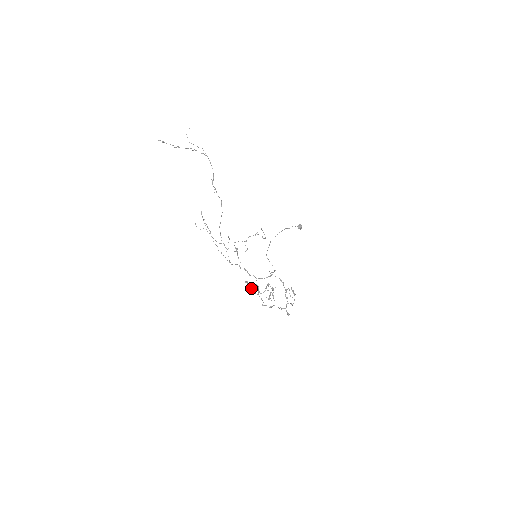
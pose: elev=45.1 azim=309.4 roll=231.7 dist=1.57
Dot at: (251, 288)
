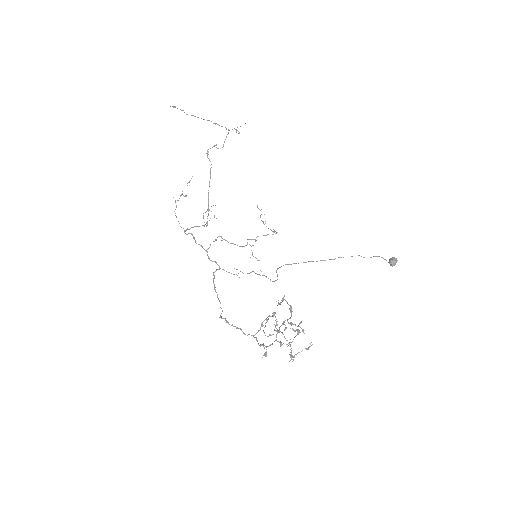
Dot at: (265, 326)
